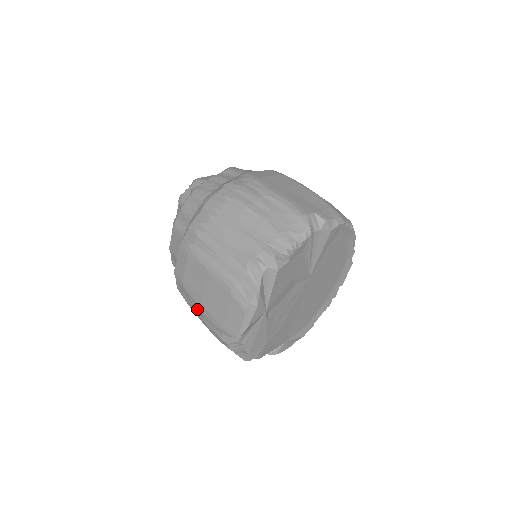
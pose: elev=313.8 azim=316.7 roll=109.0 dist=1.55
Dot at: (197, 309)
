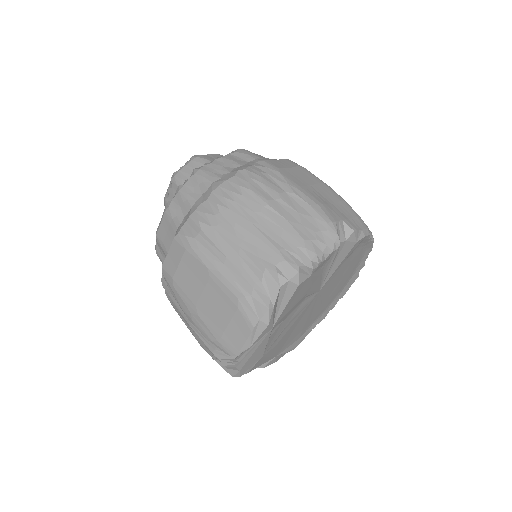
Dot at: (186, 314)
